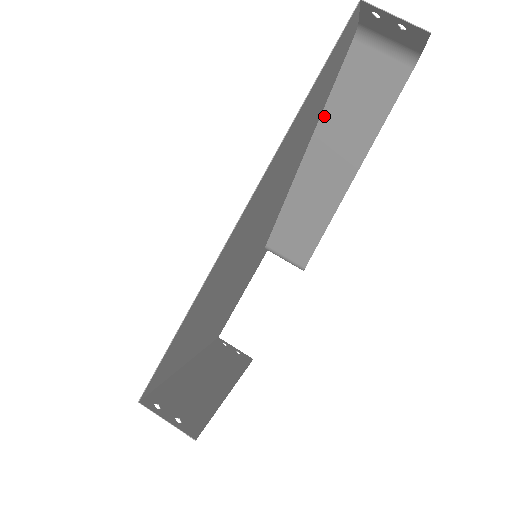
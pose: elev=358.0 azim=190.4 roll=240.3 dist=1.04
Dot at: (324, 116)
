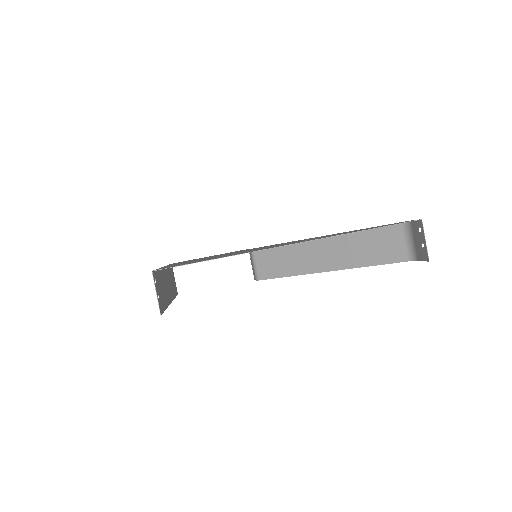
Dot at: (354, 233)
